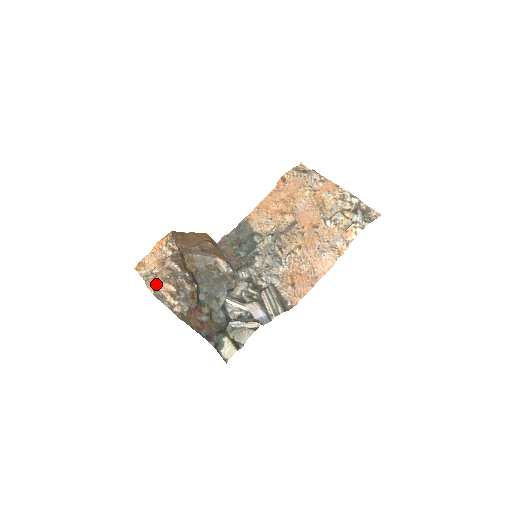
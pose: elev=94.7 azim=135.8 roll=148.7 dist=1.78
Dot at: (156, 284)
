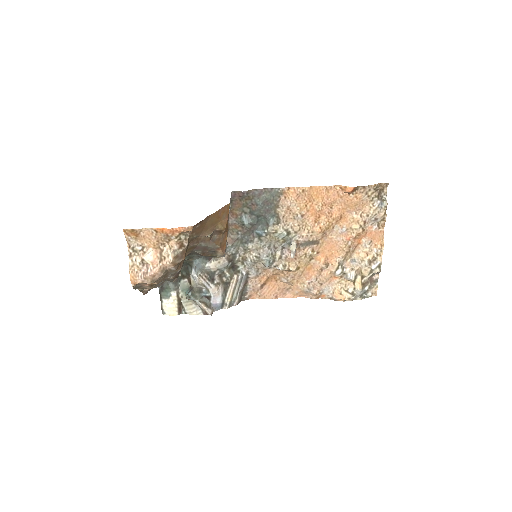
Dot at: (142, 283)
